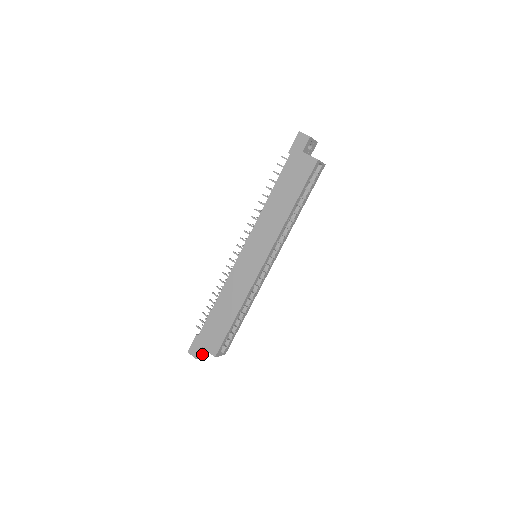
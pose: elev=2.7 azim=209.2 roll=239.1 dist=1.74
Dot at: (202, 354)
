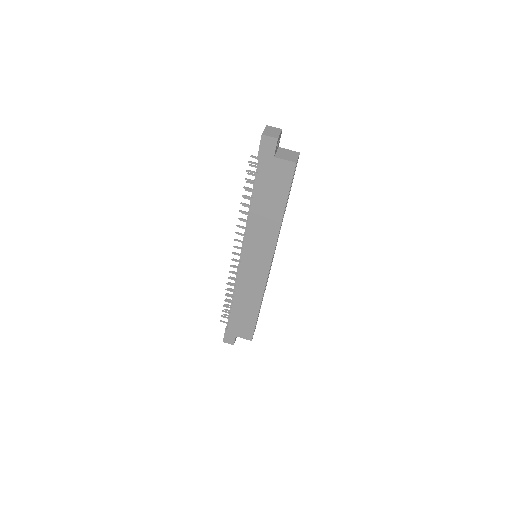
Dot at: (236, 337)
